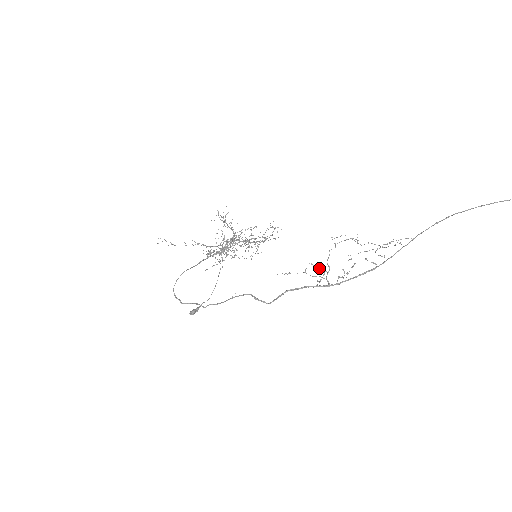
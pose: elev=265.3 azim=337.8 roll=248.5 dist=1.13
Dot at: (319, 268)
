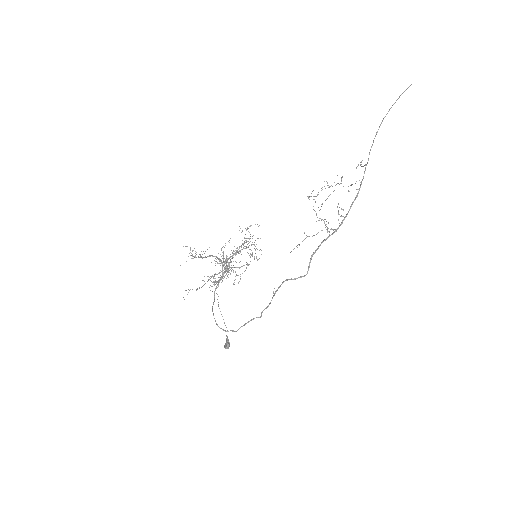
Dot at: occluded
